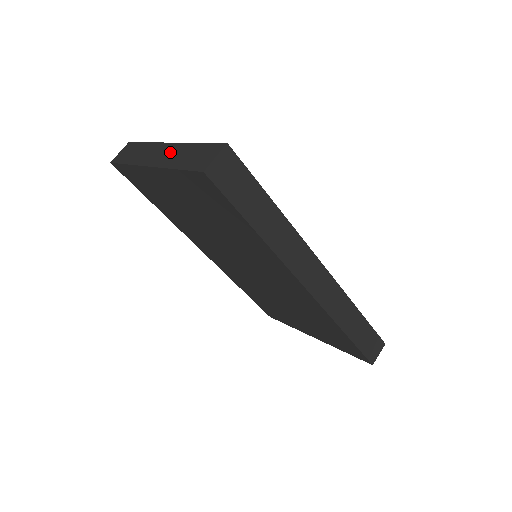
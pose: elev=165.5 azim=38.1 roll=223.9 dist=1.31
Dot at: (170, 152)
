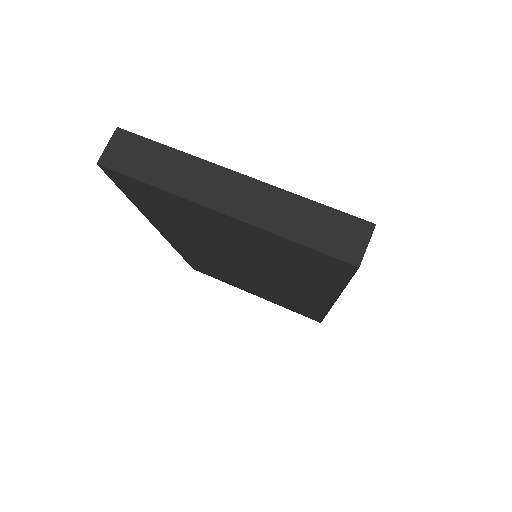
Dot at: (258, 198)
